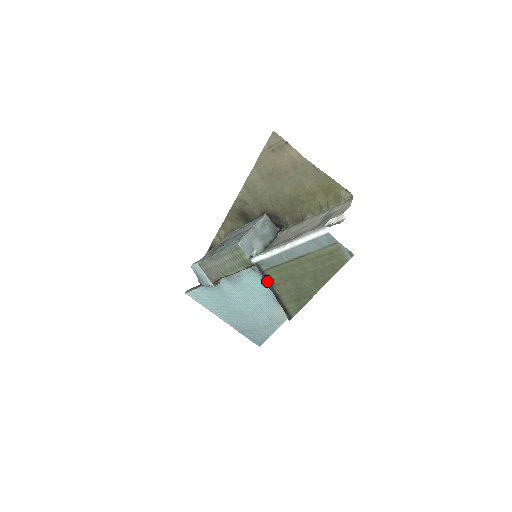
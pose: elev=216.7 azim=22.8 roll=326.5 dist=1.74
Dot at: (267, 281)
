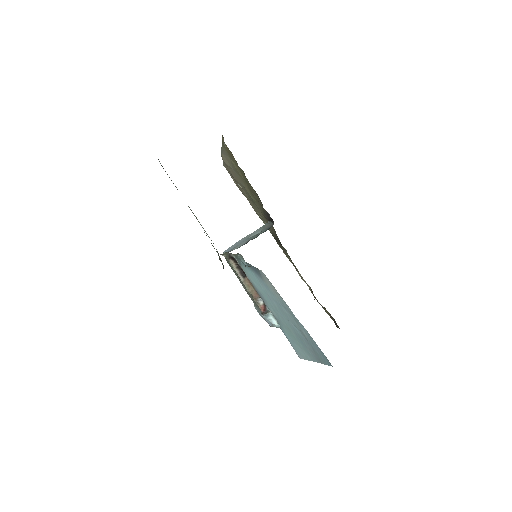
Dot at: occluded
